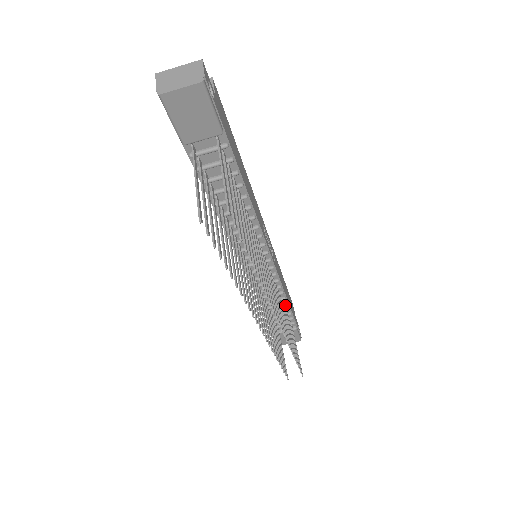
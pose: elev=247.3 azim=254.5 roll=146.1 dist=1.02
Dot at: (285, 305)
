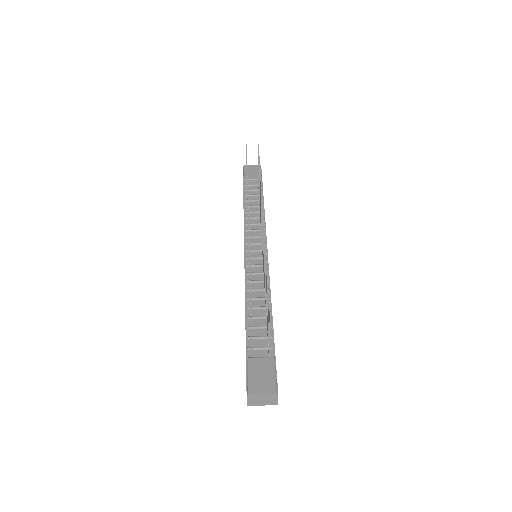
Dot at: occluded
